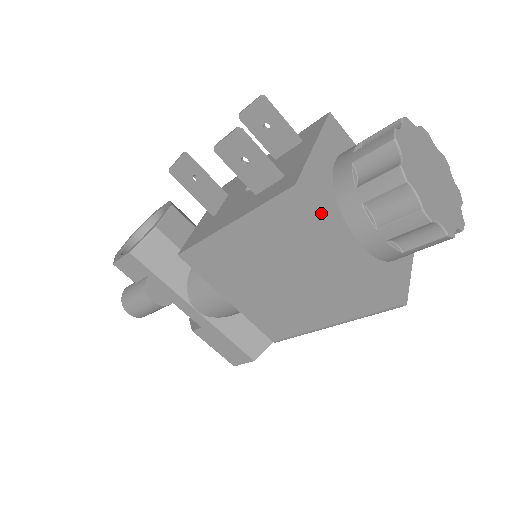
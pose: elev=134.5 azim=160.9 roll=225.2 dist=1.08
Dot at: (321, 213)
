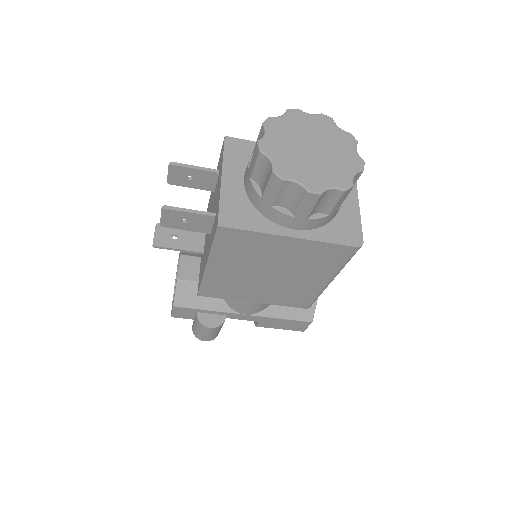
Dot at: (249, 230)
